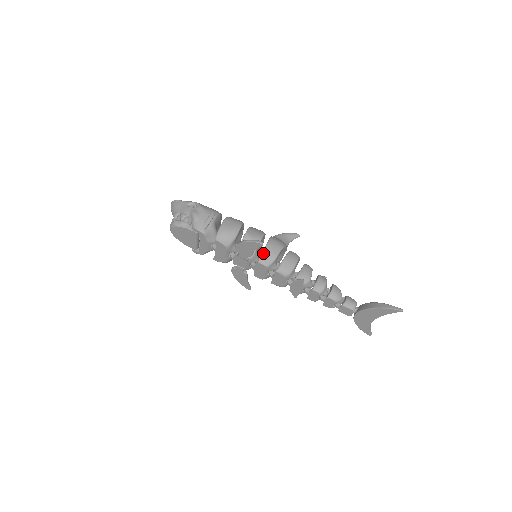
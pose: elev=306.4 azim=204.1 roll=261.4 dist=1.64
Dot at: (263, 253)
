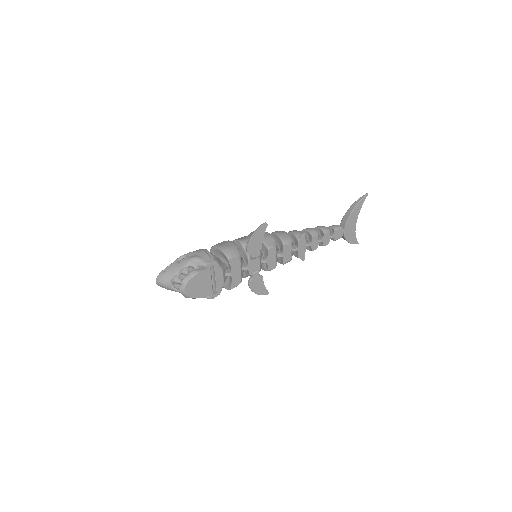
Dot at: (264, 242)
